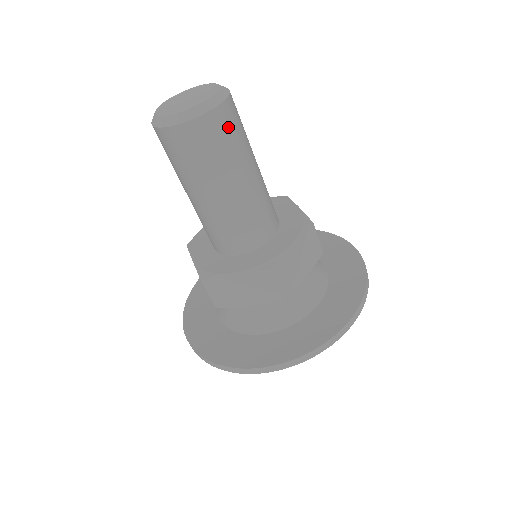
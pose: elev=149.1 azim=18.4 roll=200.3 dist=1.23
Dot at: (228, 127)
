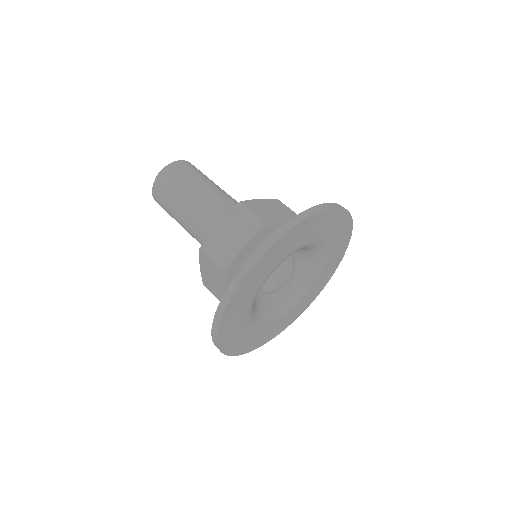
Dot at: (170, 179)
